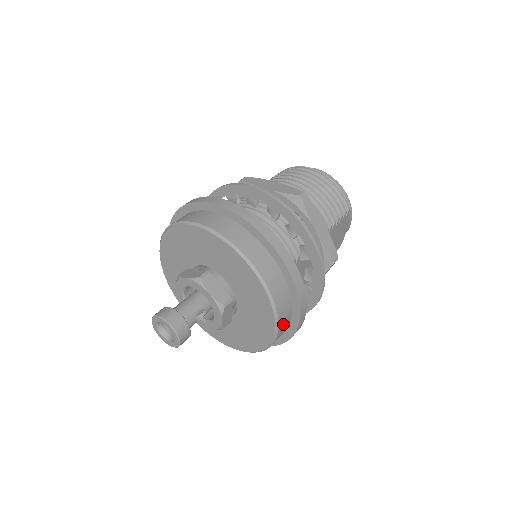
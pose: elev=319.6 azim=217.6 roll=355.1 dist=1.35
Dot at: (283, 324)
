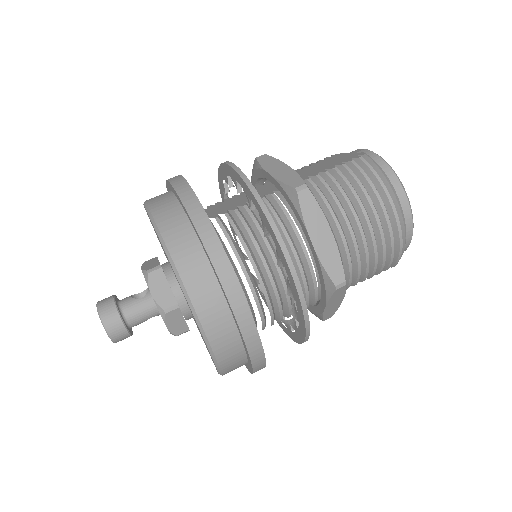
Dot at: occluded
